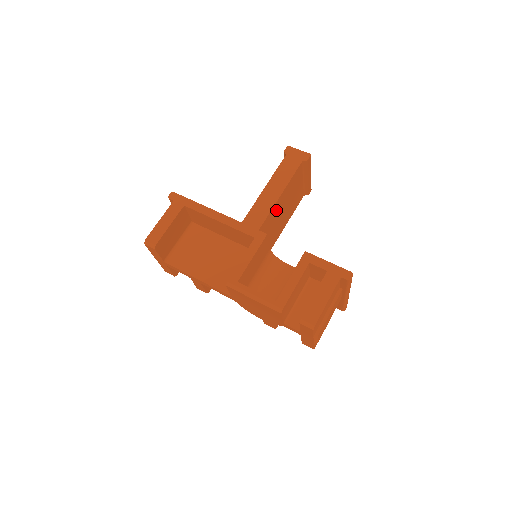
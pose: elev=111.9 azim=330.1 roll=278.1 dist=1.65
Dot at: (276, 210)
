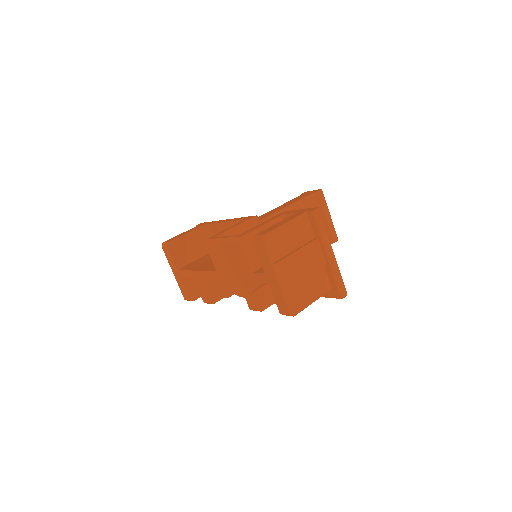
Dot at: occluded
